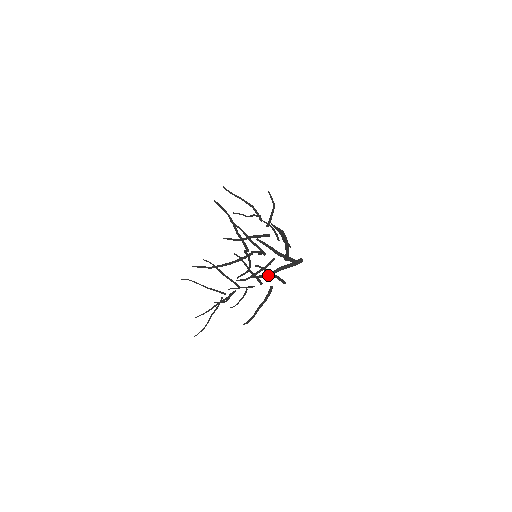
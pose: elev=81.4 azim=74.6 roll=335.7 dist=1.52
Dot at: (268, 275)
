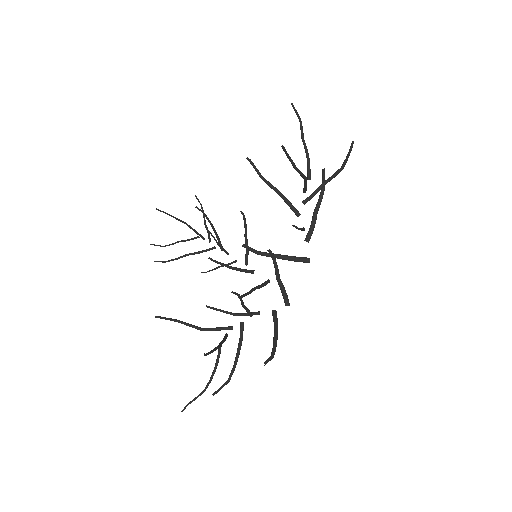
Dot at: (261, 255)
